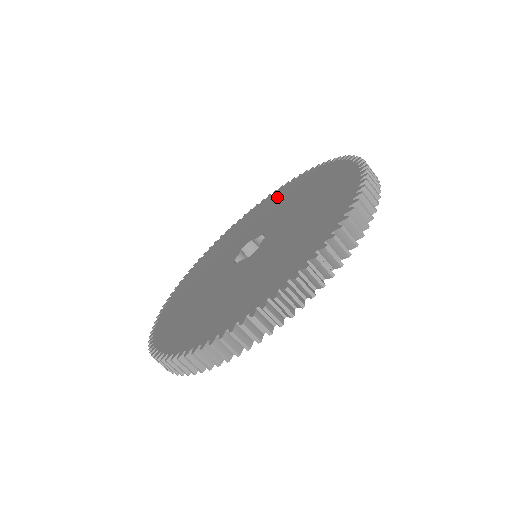
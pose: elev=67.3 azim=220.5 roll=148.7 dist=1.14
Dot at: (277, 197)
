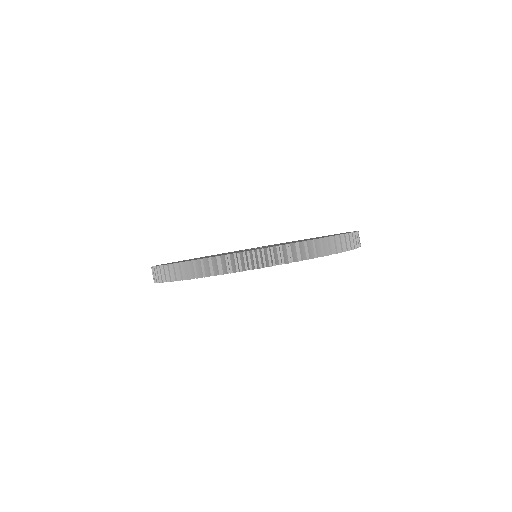
Dot at: occluded
